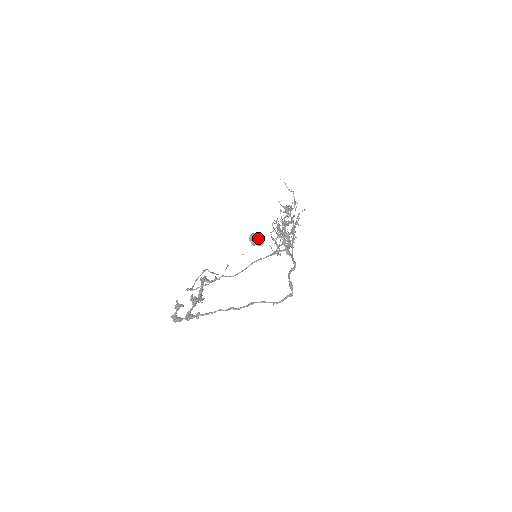
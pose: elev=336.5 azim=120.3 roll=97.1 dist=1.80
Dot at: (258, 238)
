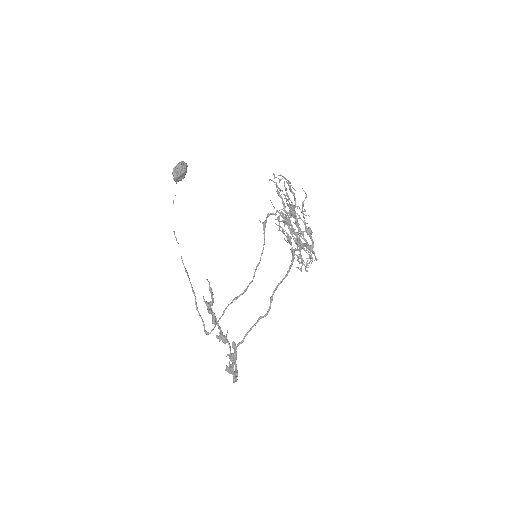
Dot at: (184, 173)
